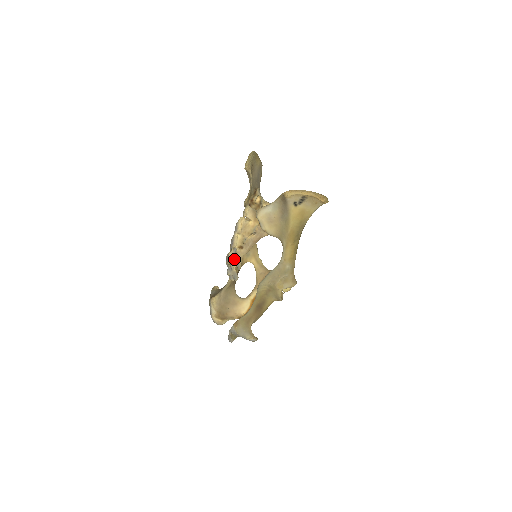
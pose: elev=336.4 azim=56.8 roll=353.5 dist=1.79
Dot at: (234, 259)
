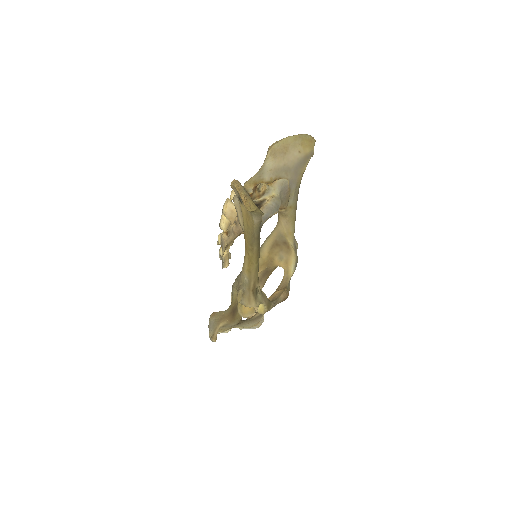
Dot at: (222, 243)
